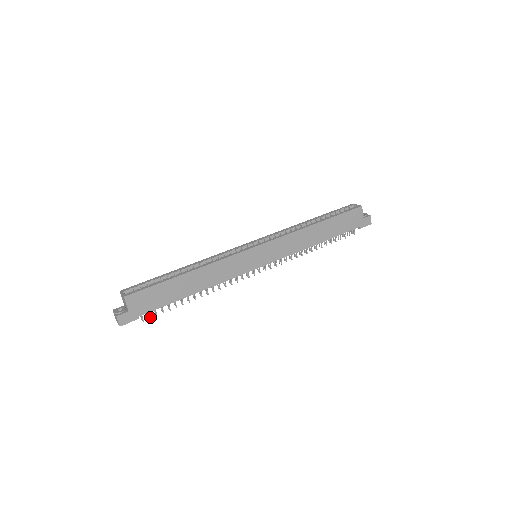
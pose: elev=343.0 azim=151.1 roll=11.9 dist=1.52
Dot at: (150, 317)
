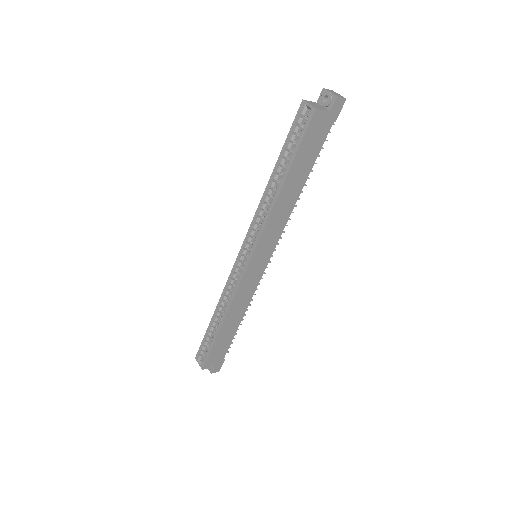
Dot at: occluded
